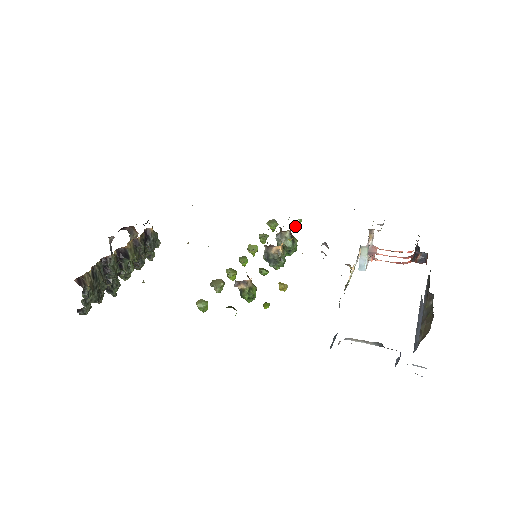
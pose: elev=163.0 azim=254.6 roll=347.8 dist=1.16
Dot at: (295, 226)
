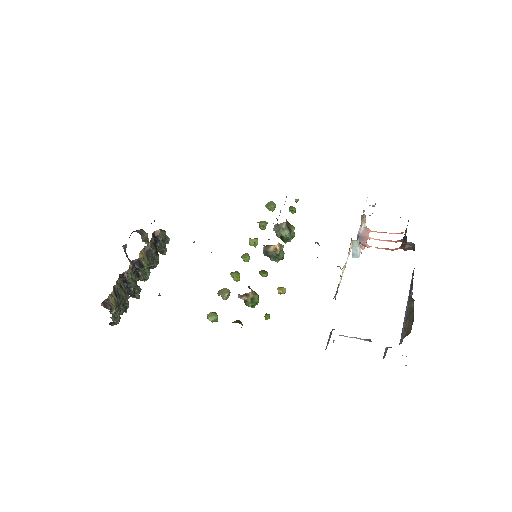
Dot at: (292, 209)
